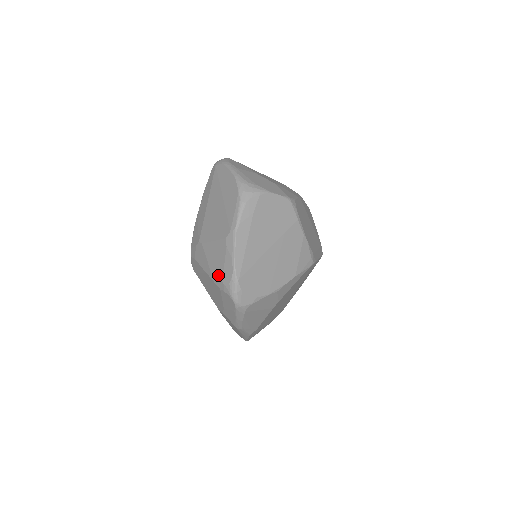
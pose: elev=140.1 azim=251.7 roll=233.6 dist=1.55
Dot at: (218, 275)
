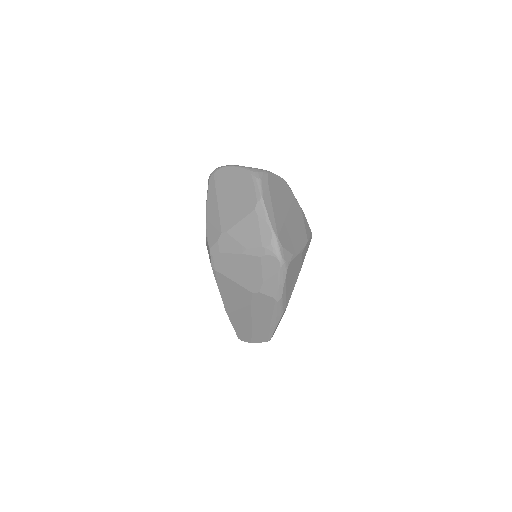
Dot at: (256, 244)
